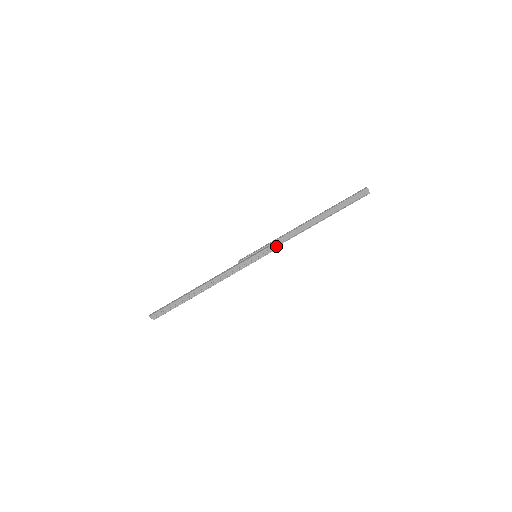
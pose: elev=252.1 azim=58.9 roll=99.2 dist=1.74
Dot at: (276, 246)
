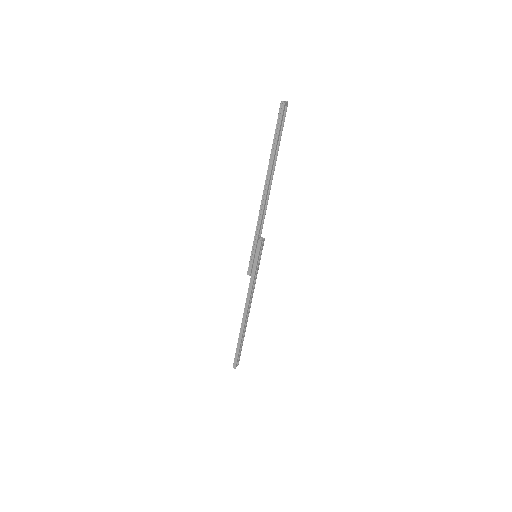
Dot at: (261, 232)
